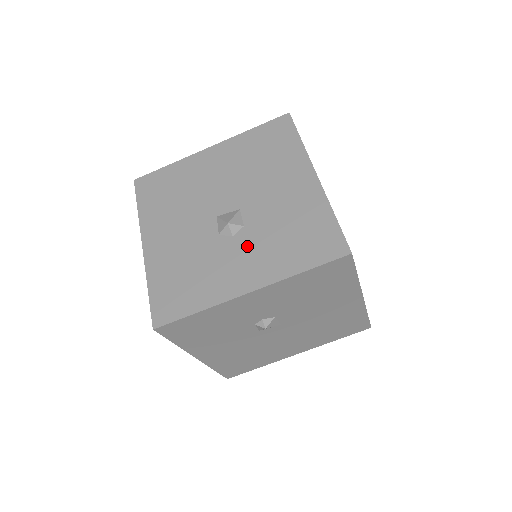
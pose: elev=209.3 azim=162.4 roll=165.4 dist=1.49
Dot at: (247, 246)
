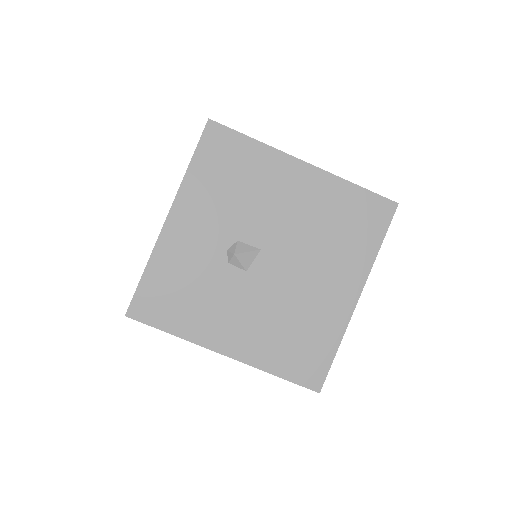
Dot at: occluded
